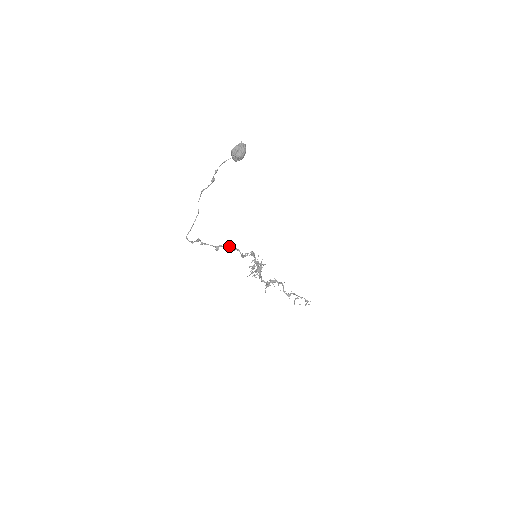
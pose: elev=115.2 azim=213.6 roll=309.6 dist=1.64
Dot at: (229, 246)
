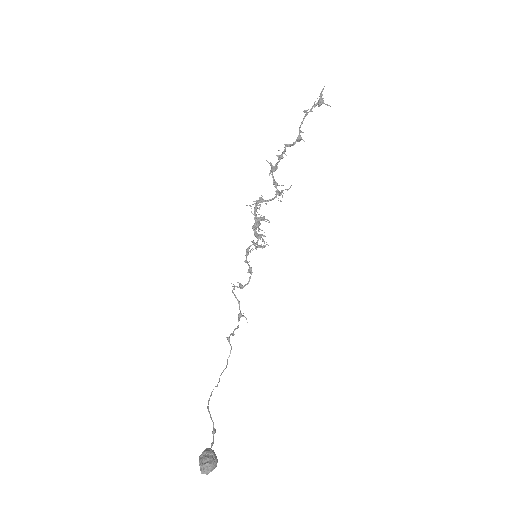
Dot at: occluded
